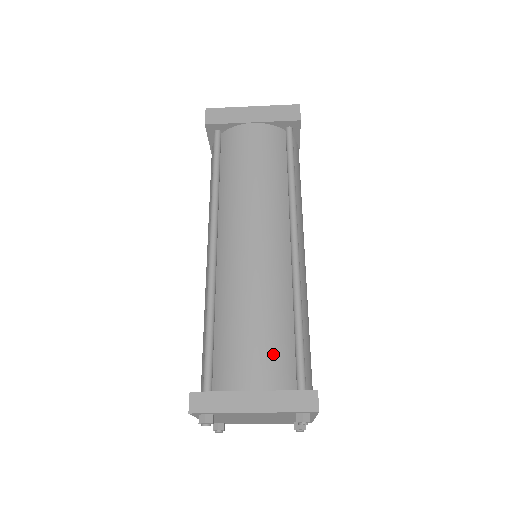
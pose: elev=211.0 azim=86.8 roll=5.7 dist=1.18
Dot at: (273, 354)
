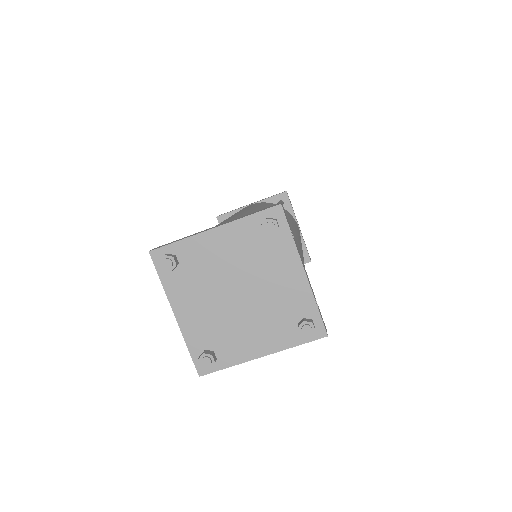
Dot at: occluded
